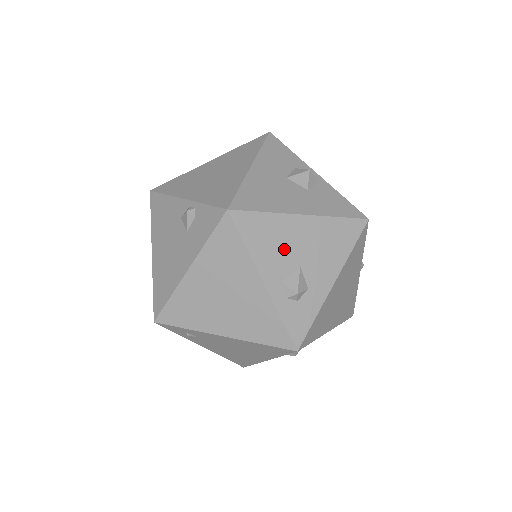
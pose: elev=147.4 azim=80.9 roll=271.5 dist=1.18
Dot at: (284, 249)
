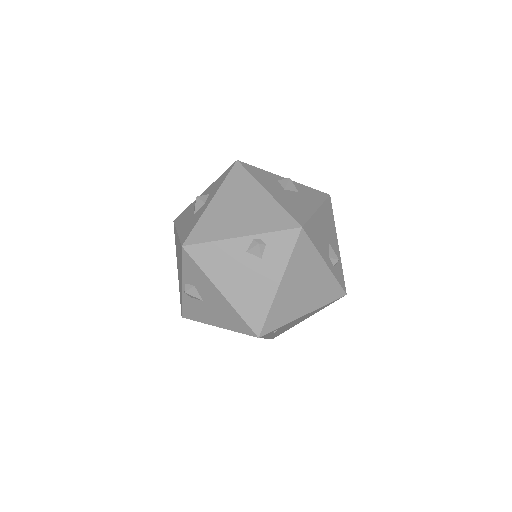
Dot at: (322, 236)
